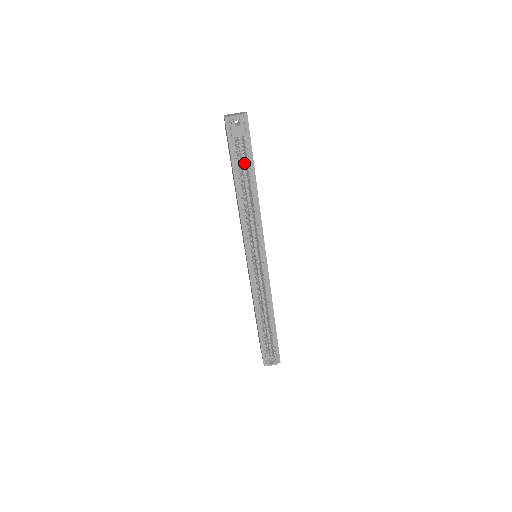
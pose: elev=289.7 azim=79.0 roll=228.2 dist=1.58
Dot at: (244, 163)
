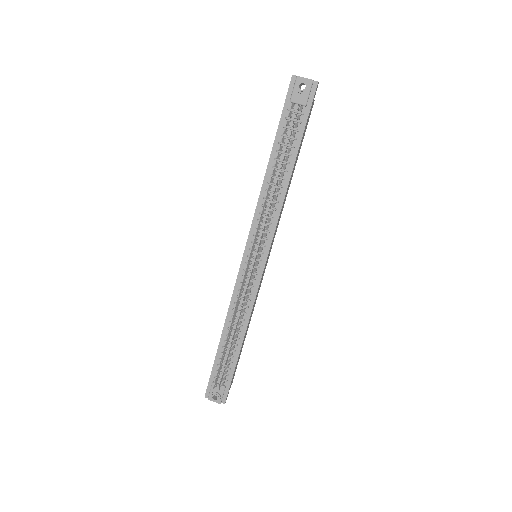
Dot at: (290, 137)
